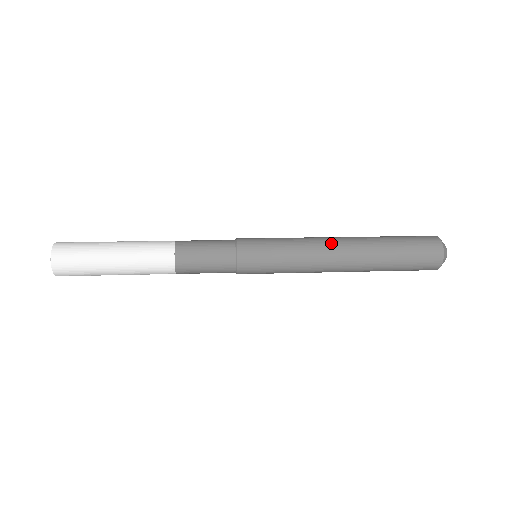
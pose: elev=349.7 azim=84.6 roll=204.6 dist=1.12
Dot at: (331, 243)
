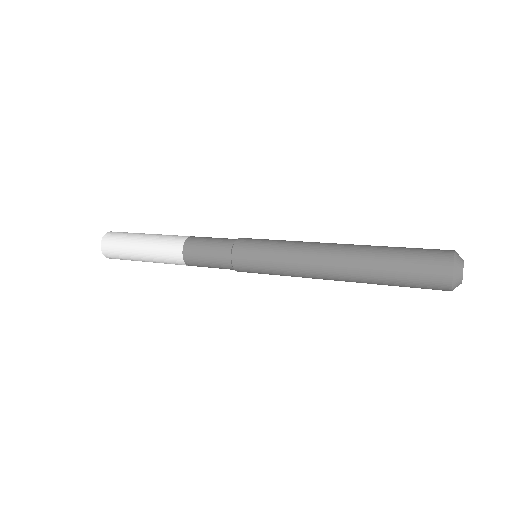
Dot at: (325, 243)
